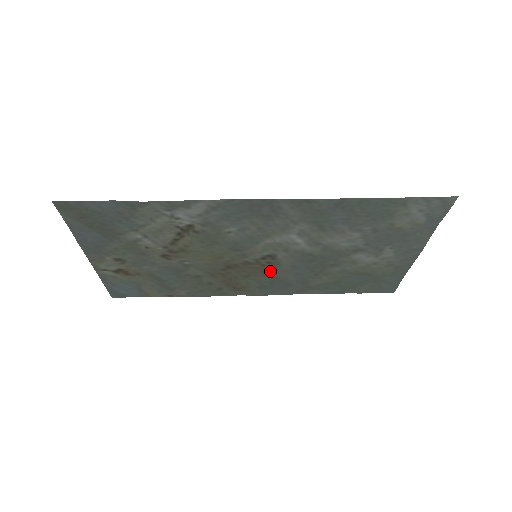
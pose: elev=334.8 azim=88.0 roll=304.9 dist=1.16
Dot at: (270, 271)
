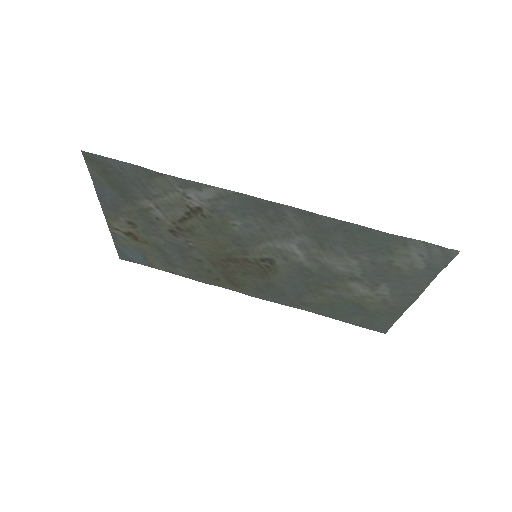
Dot at: (267, 275)
